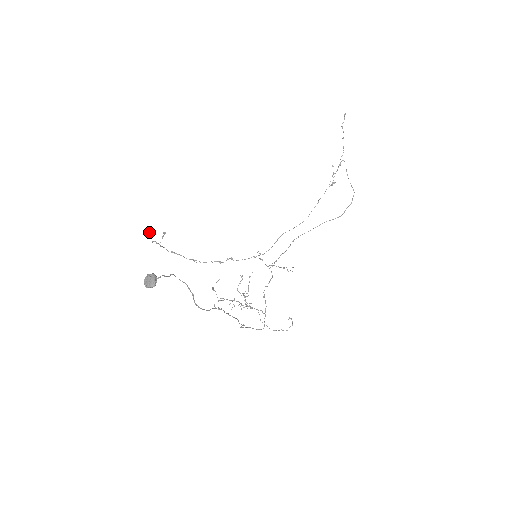
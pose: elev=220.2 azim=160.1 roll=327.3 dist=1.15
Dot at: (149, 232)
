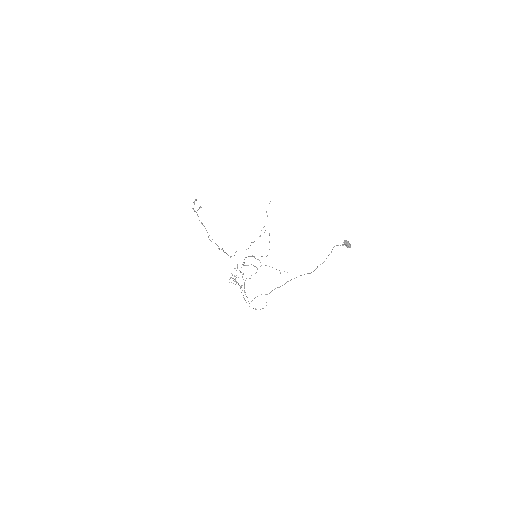
Dot at: (196, 200)
